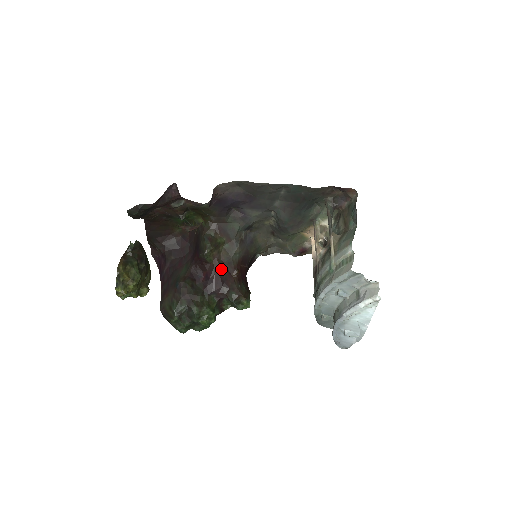
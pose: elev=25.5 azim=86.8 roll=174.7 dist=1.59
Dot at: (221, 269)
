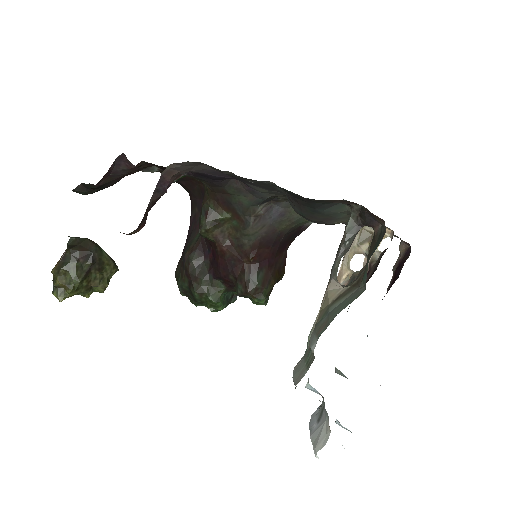
Dot at: (227, 252)
